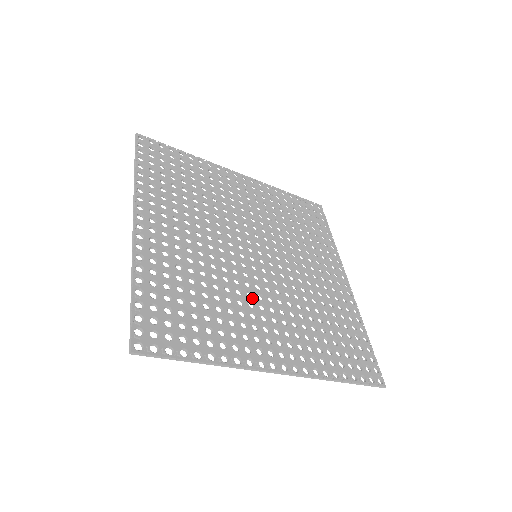
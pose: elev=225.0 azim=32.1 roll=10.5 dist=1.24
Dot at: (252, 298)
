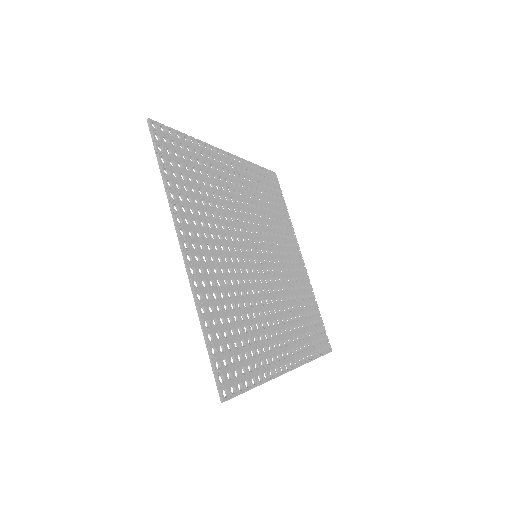
Dot at: (265, 306)
